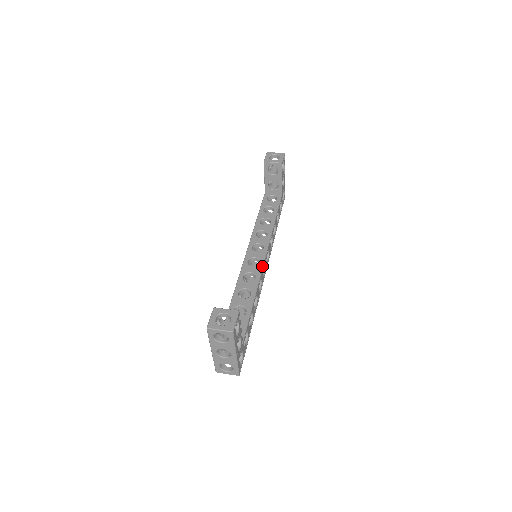
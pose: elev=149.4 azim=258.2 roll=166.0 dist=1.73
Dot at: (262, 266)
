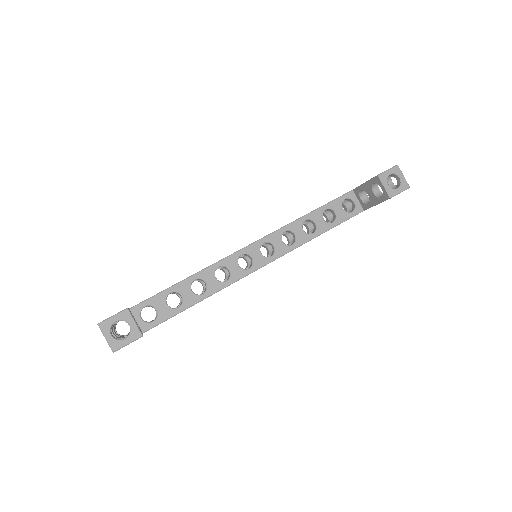
Dot at: (246, 275)
